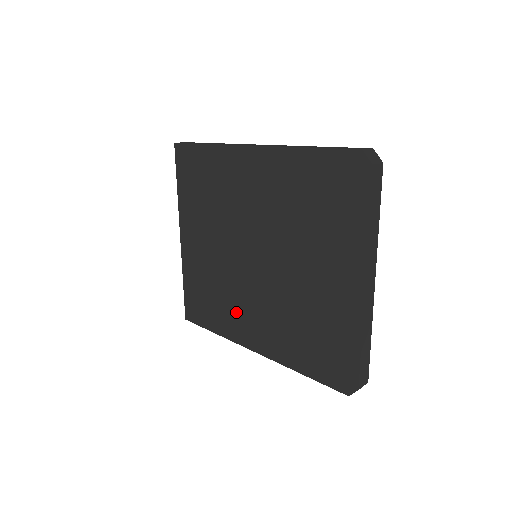
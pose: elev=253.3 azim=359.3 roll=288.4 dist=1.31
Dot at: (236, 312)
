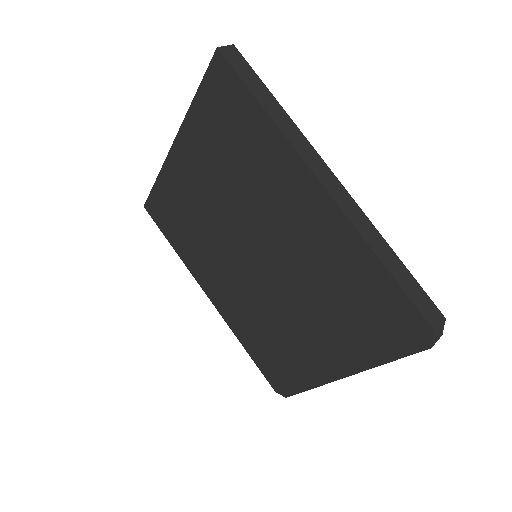
Dot at: (206, 262)
